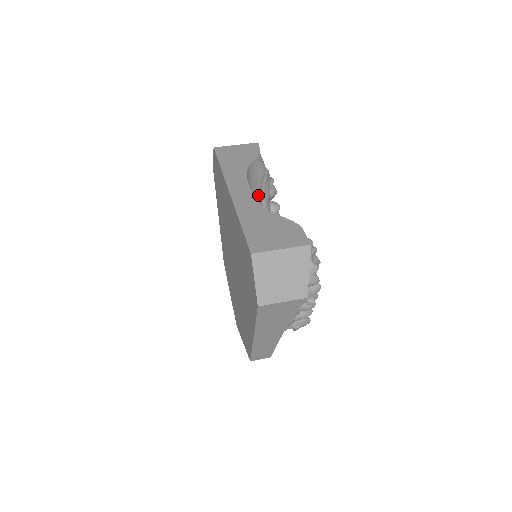
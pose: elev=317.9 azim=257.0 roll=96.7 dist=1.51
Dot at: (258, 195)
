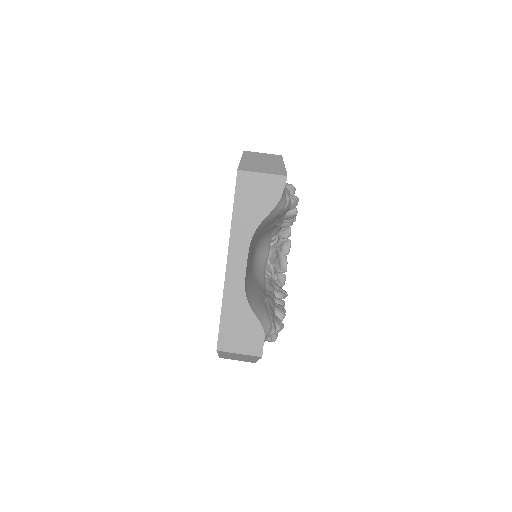
Dot at: (270, 223)
